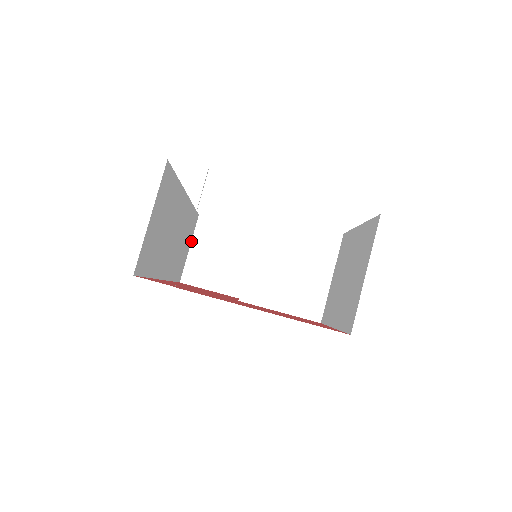
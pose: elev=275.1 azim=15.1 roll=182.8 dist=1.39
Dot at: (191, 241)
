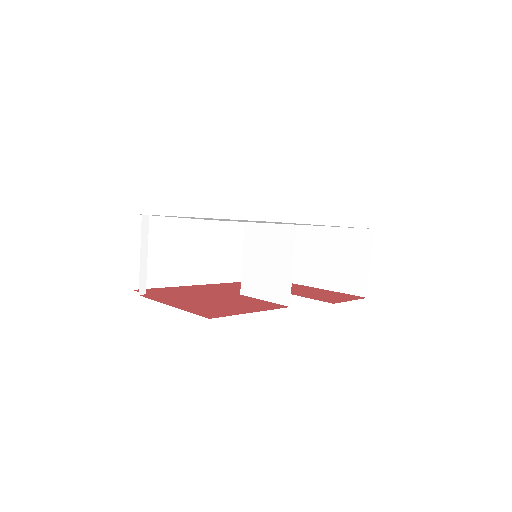
Dot at: occluded
